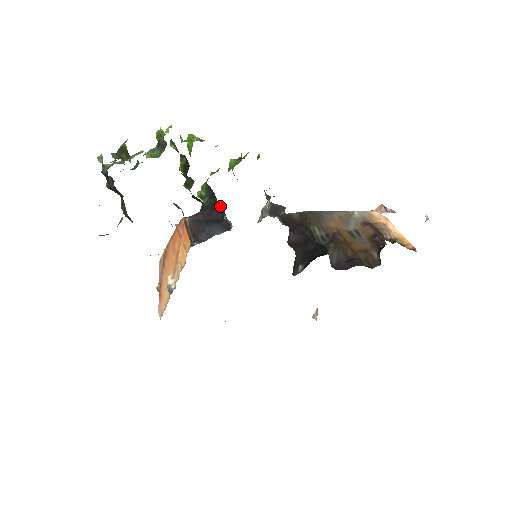
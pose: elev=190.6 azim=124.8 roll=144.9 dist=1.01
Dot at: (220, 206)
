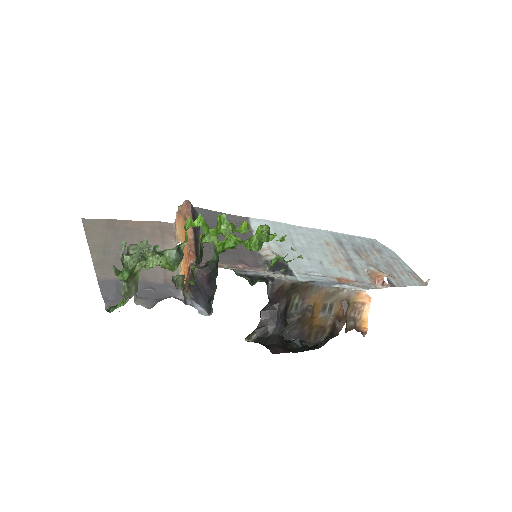
Dot at: (216, 286)
